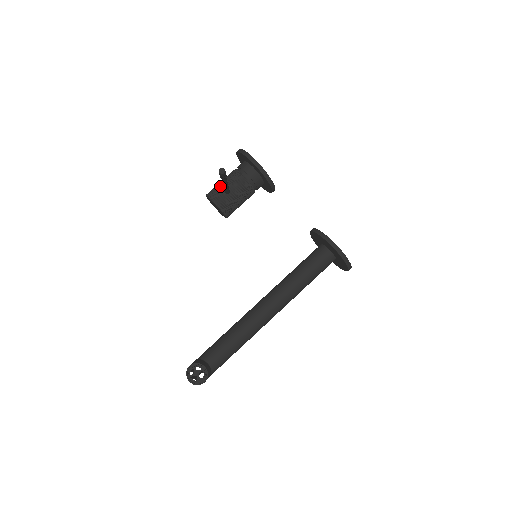
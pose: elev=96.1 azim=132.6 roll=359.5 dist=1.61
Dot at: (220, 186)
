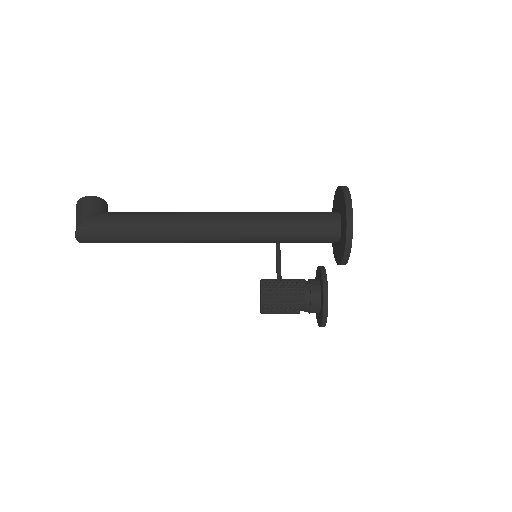
Dot at: occluded
